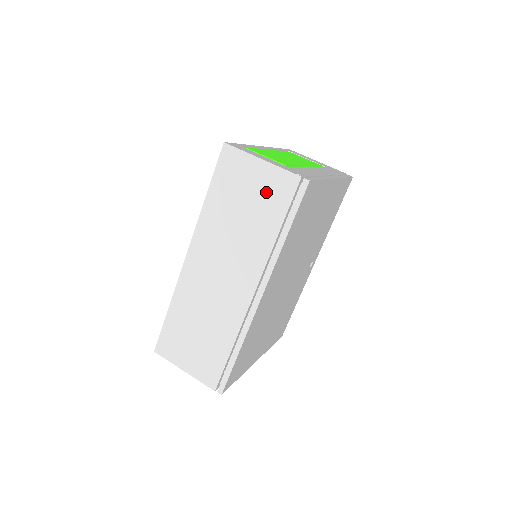
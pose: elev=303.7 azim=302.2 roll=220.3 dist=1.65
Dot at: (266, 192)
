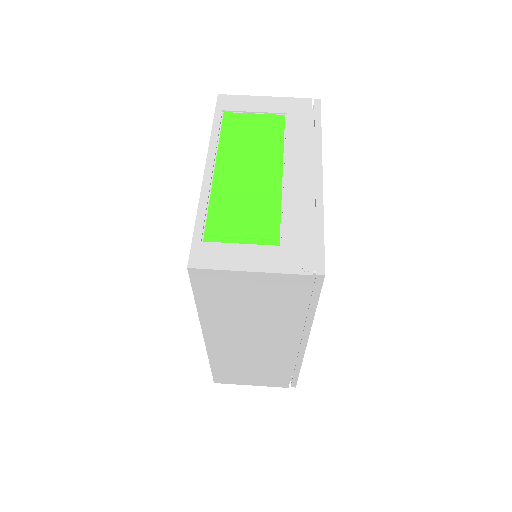
Dot at: (272, 292)
